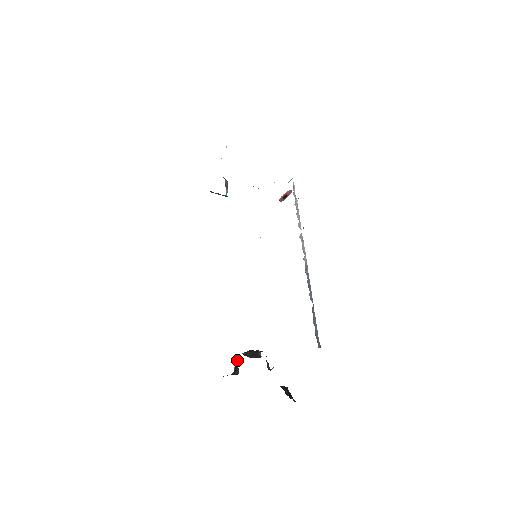
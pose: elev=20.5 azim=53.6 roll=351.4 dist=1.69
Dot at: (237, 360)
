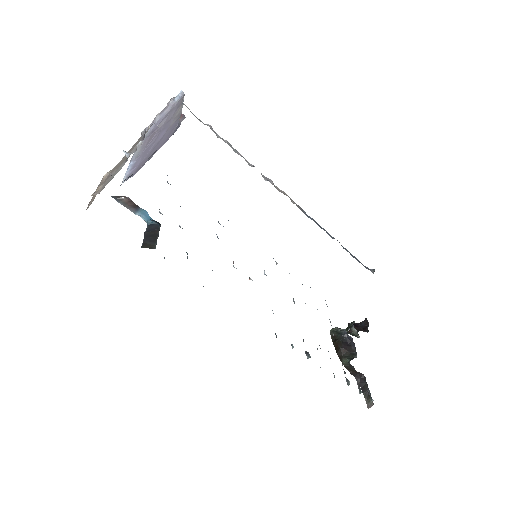
Dot at: (349, 368)
